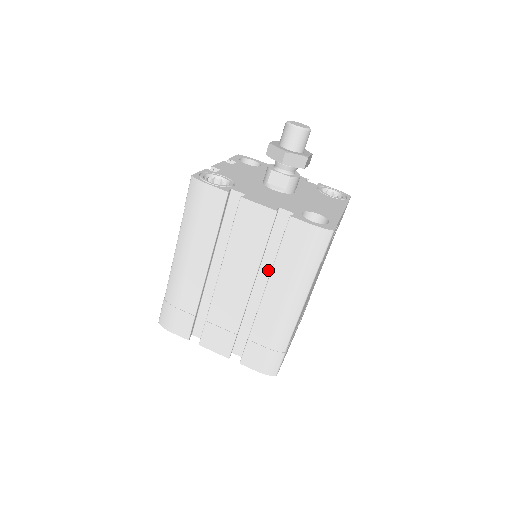
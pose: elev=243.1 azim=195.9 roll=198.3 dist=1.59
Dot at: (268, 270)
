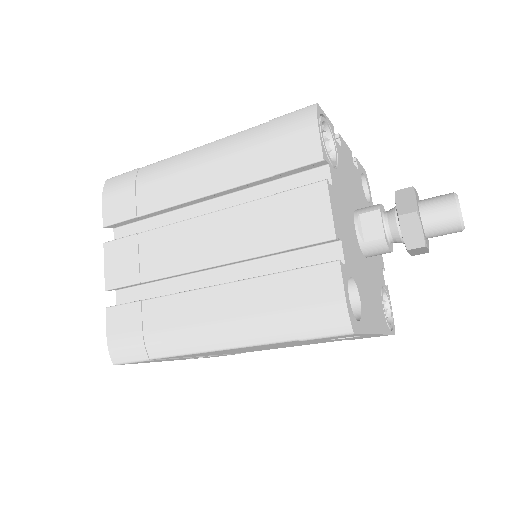
Dot at: (247, 275)
